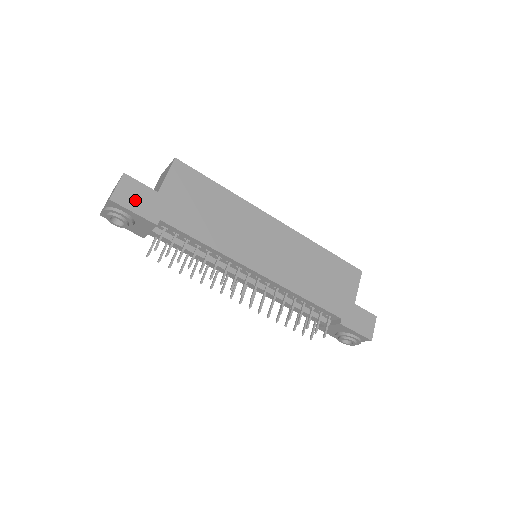
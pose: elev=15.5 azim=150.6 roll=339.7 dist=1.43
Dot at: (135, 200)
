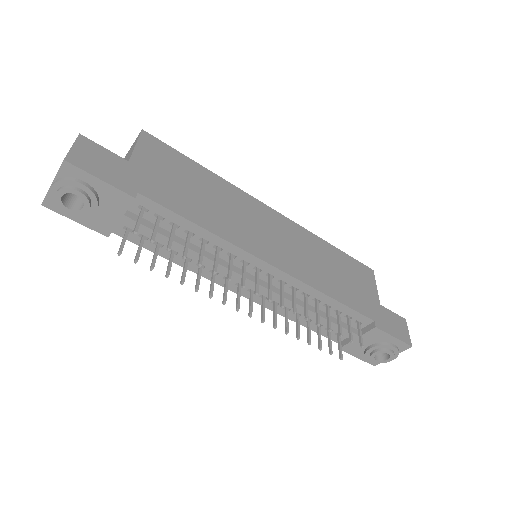
Dot at: (100, 166)
